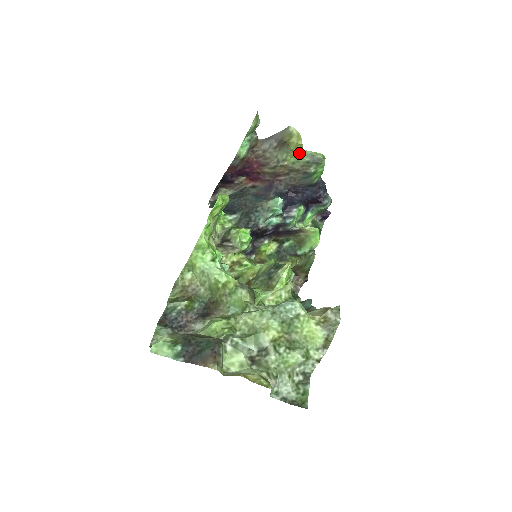
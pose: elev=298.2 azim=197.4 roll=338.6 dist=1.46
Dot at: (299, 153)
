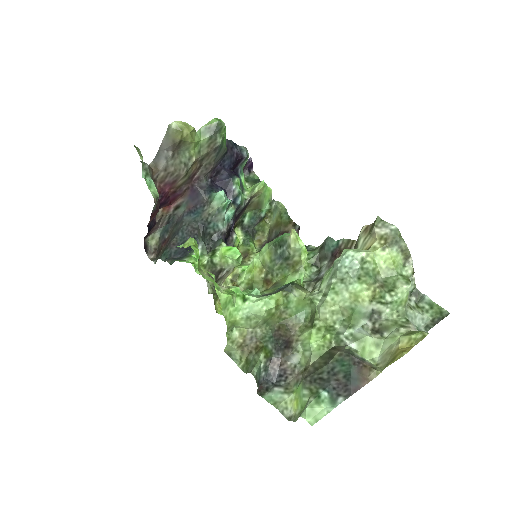
Dot at: (197, 139)
